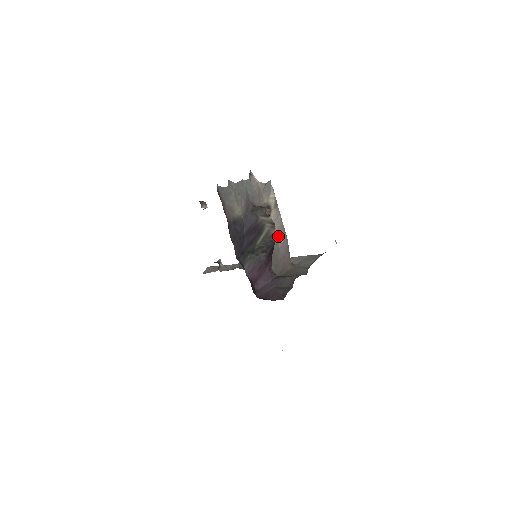
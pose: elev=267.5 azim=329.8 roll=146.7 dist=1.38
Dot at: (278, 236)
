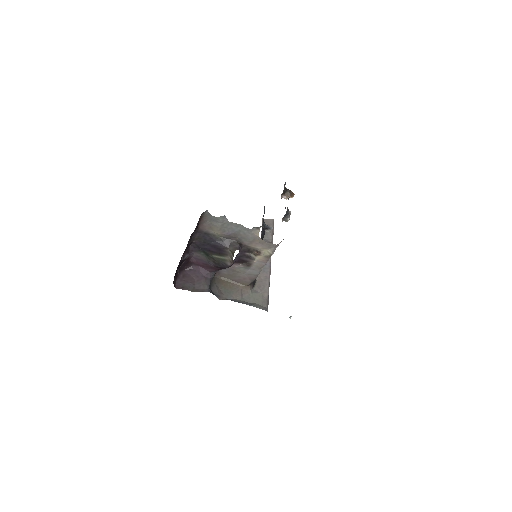
Dot at: (252, 268)
